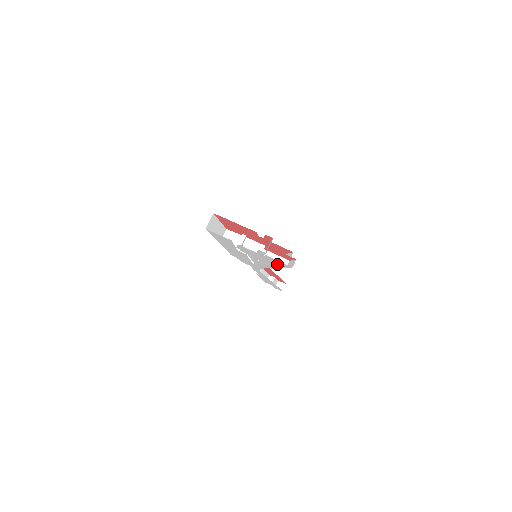
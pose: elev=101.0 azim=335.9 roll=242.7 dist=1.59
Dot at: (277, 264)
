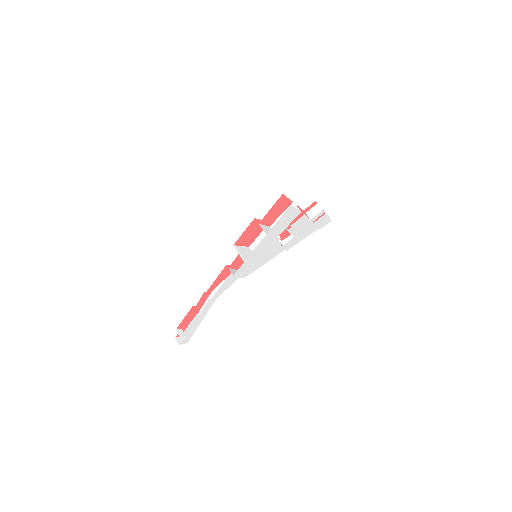
Dot at: (310, 231)
